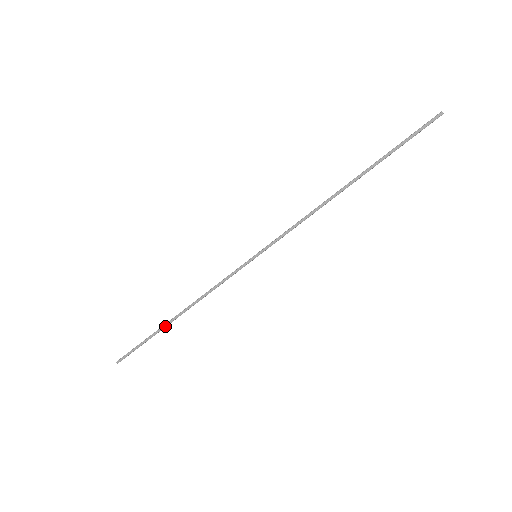
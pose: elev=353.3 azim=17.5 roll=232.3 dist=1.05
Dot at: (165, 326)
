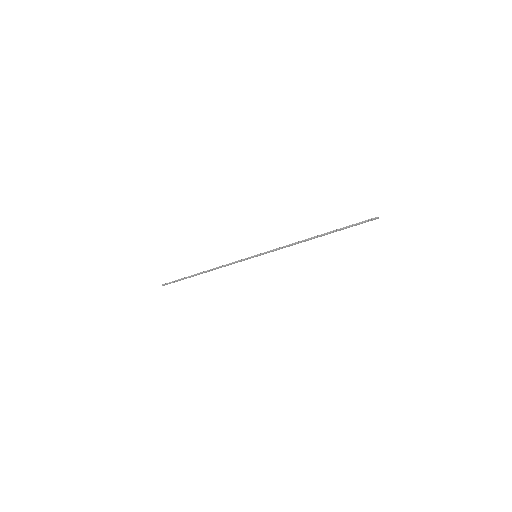
Dot at: occluded
